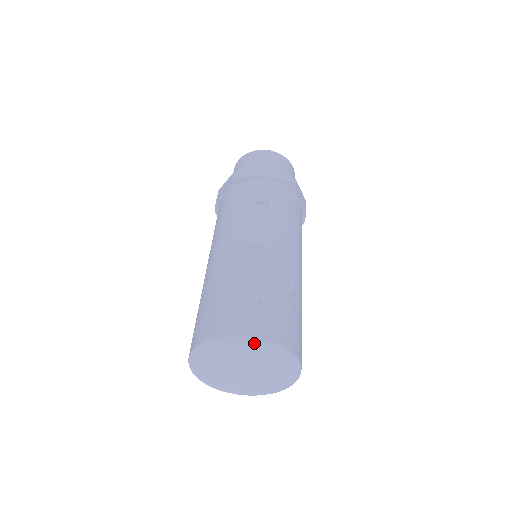
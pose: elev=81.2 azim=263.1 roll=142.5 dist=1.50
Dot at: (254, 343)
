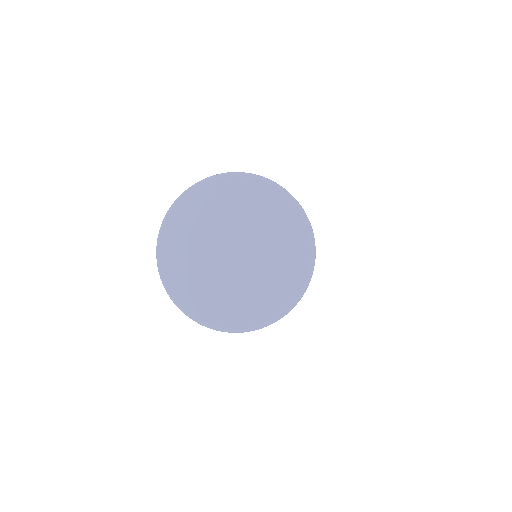
Dot at: (295, 212)
